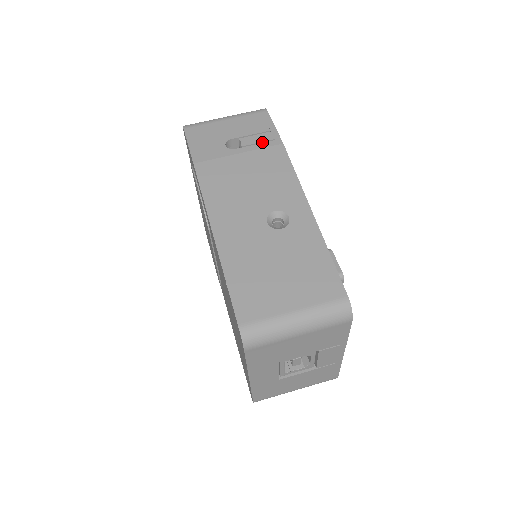
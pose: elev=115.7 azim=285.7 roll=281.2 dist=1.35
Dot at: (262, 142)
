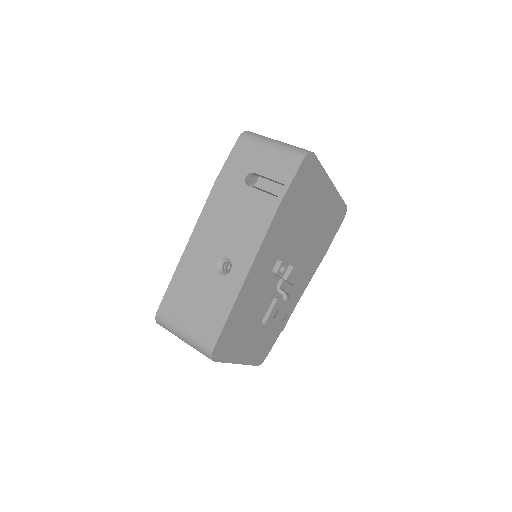
Dot at: (269, 192)
